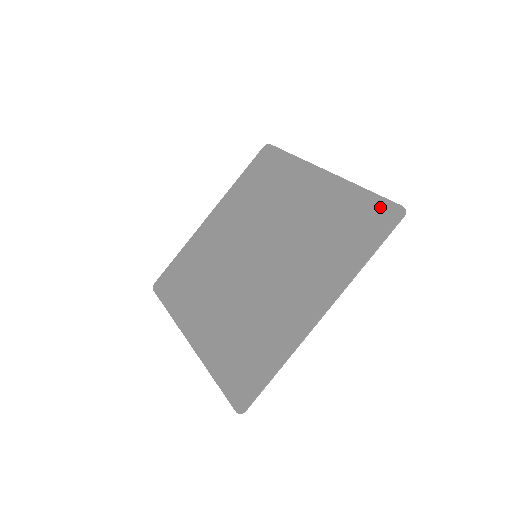
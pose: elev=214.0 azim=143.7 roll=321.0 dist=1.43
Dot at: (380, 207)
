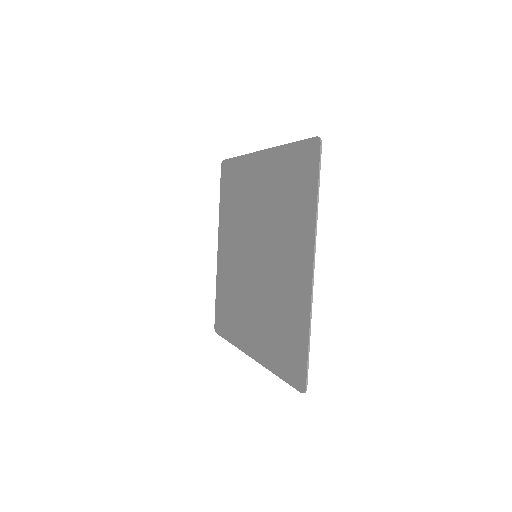
Dot at: (304, 150)
